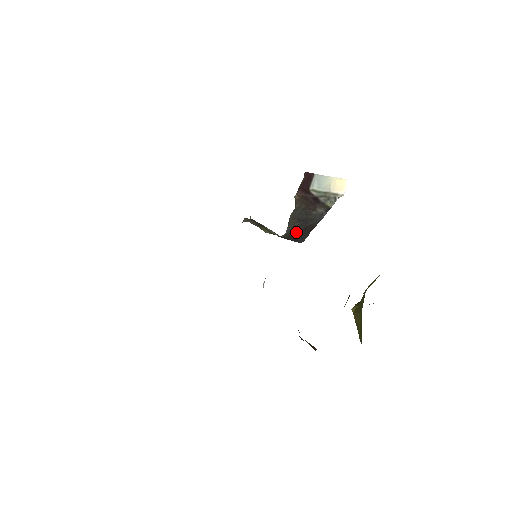
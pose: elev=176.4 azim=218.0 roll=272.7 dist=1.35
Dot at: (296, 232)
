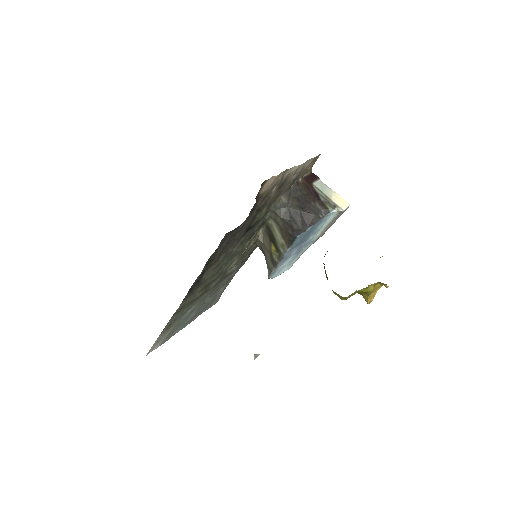
Dot at: (294, 214)
